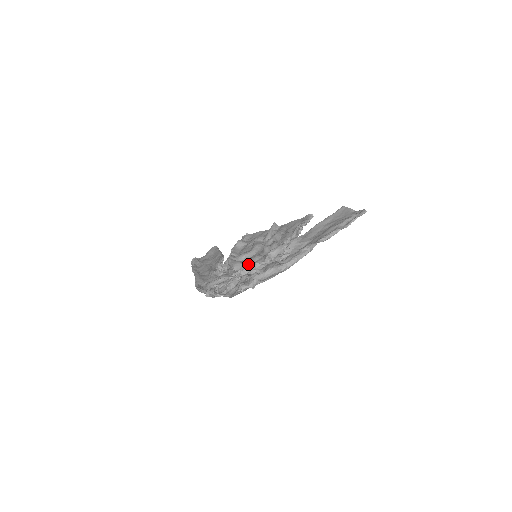
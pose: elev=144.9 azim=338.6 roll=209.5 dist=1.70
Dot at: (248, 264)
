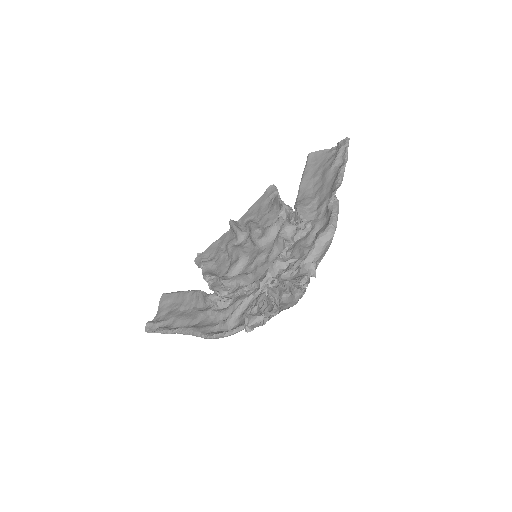
Dot at: (259, 268)
